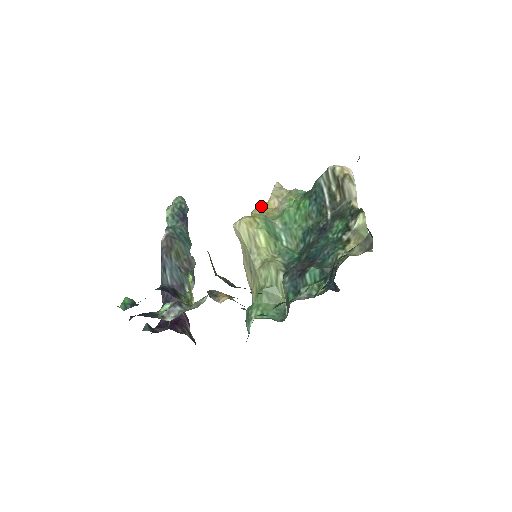
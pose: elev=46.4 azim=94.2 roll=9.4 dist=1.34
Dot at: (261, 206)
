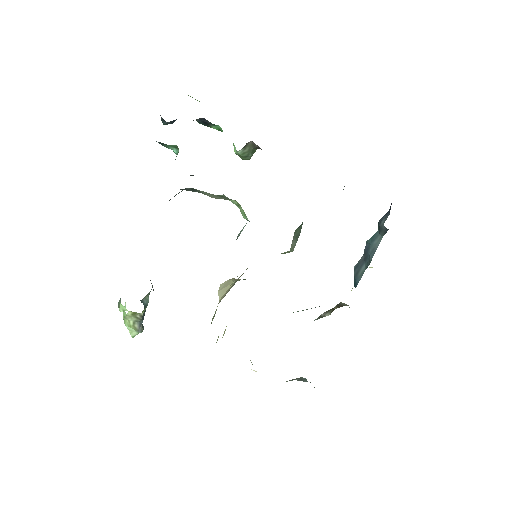
Dot at: occluded
